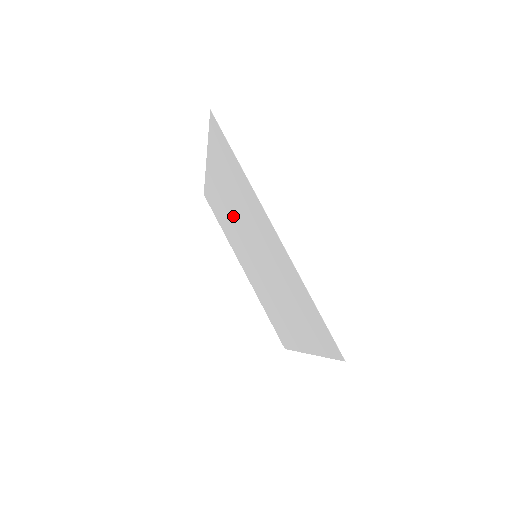
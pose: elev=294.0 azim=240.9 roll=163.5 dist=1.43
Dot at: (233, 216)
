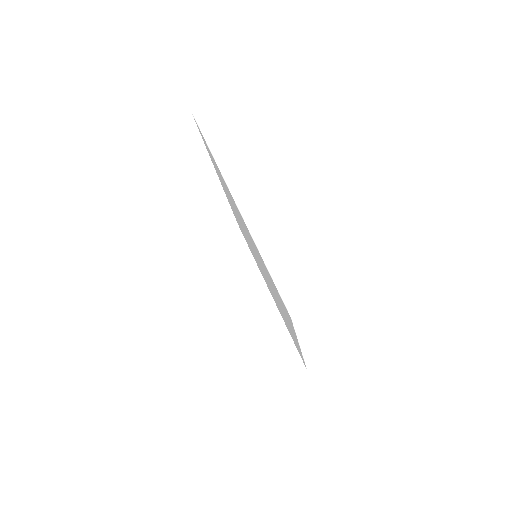
Dot at: occluded
